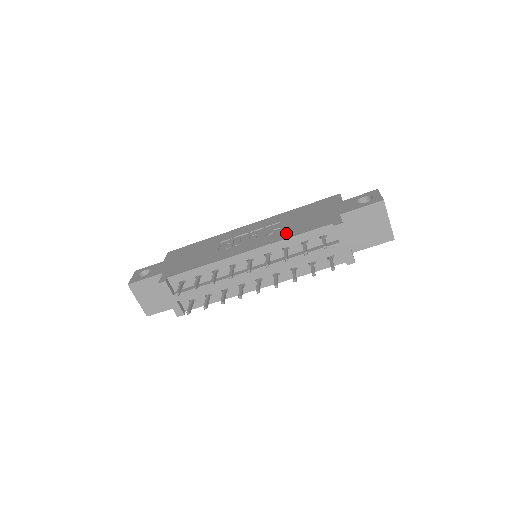
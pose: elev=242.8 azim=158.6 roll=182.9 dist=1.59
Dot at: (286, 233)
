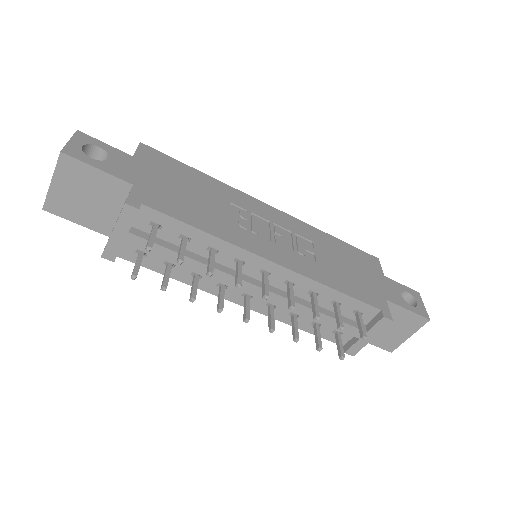
Dot at: (325, 274)
